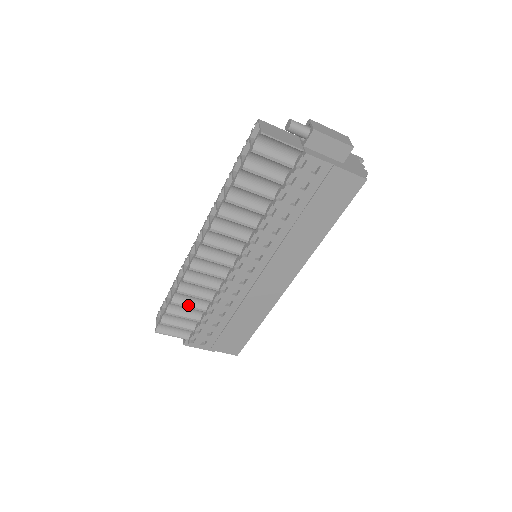
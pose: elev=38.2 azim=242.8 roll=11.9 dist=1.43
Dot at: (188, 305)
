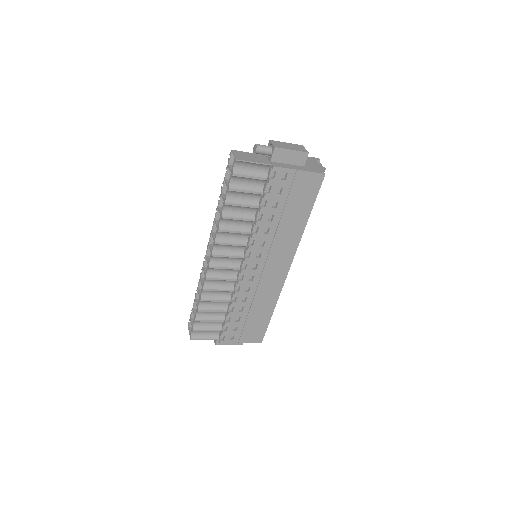
Dot at: (212, 309)
